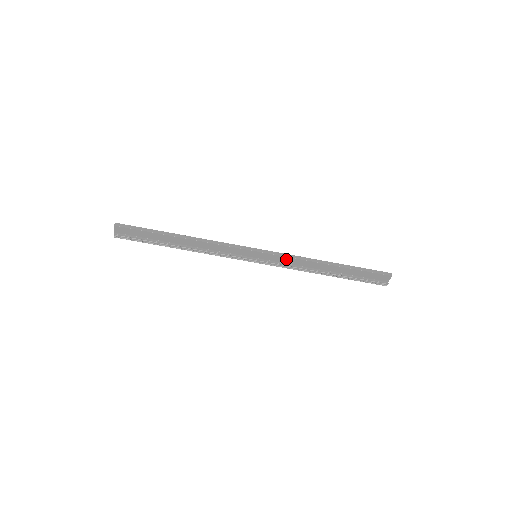
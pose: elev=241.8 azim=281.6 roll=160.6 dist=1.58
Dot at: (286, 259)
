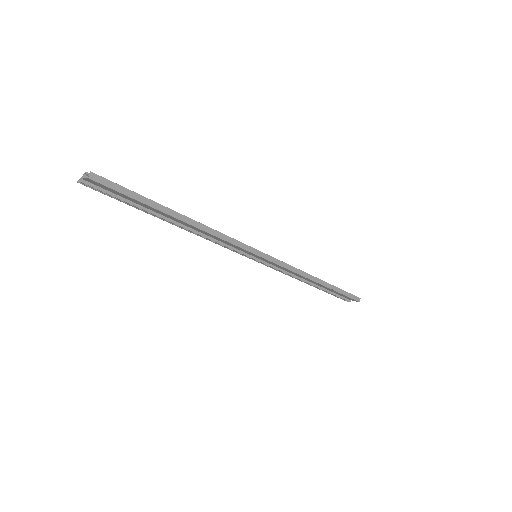
Dot at: (284, 268)
